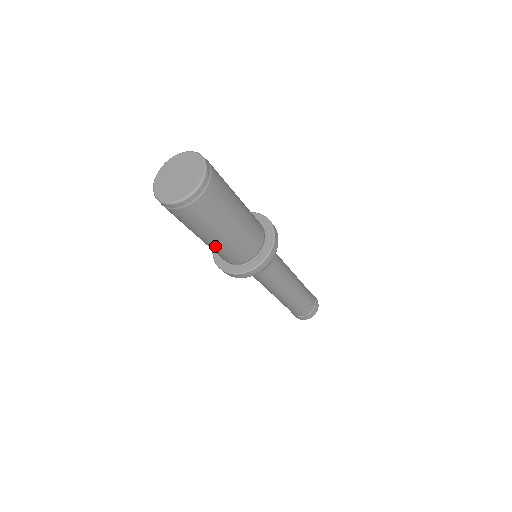
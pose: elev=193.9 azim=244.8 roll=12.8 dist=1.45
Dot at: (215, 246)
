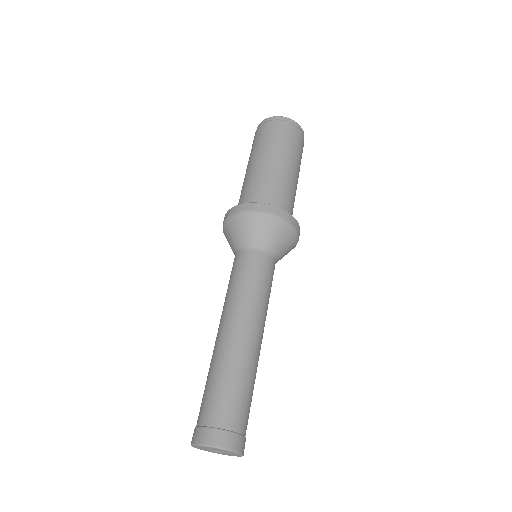
Dot at: (281, 175)
